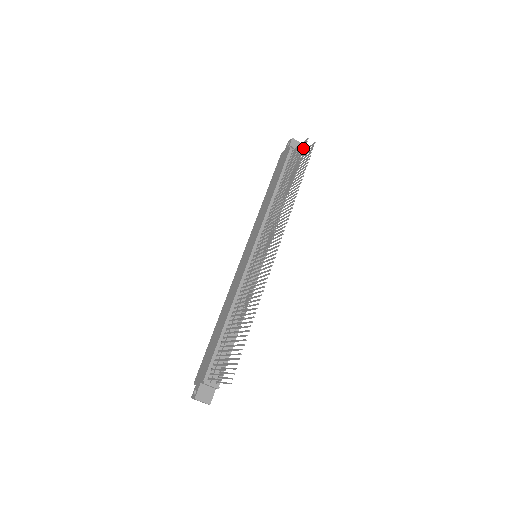
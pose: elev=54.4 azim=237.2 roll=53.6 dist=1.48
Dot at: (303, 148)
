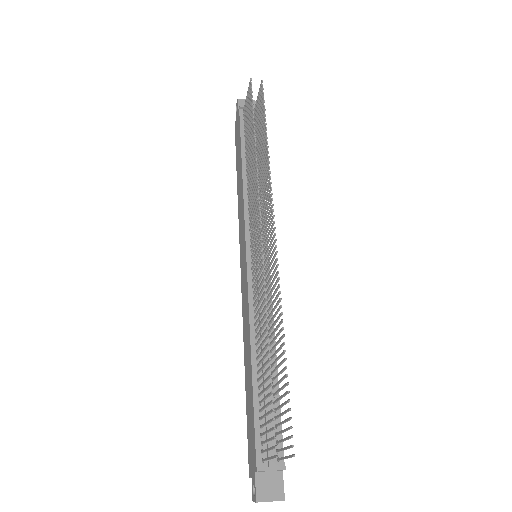
Dot at: (250, 93)
